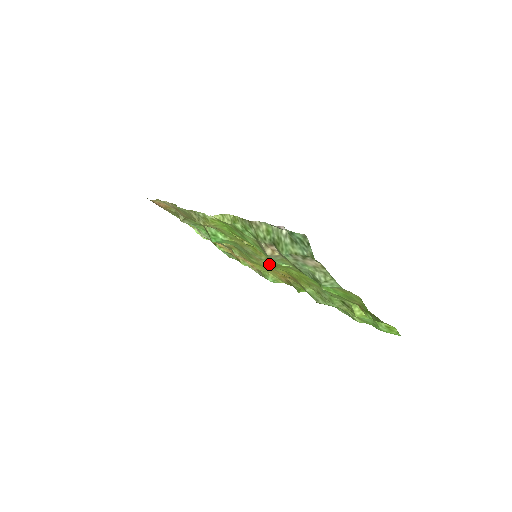
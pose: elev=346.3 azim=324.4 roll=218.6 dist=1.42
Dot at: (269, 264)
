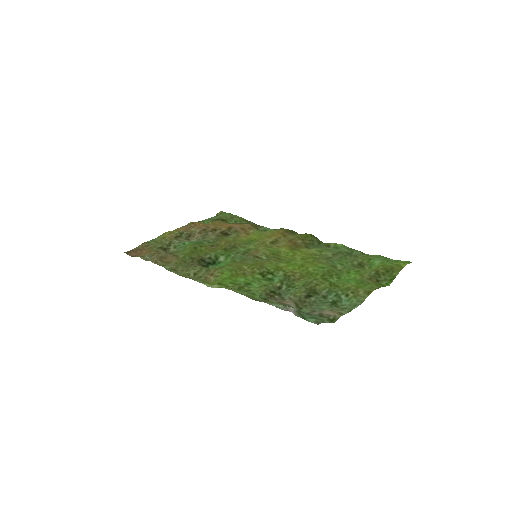
Dot at: (271, 256)
